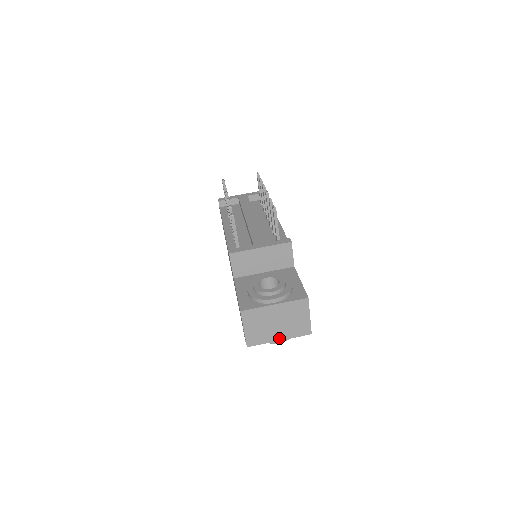
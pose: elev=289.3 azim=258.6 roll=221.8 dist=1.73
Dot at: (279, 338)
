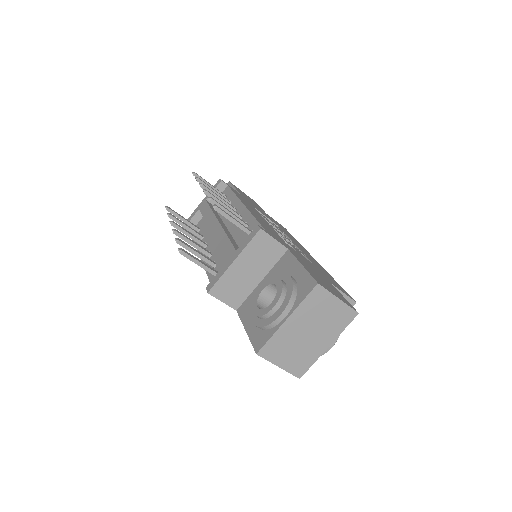
Dot at: (326, 345)
